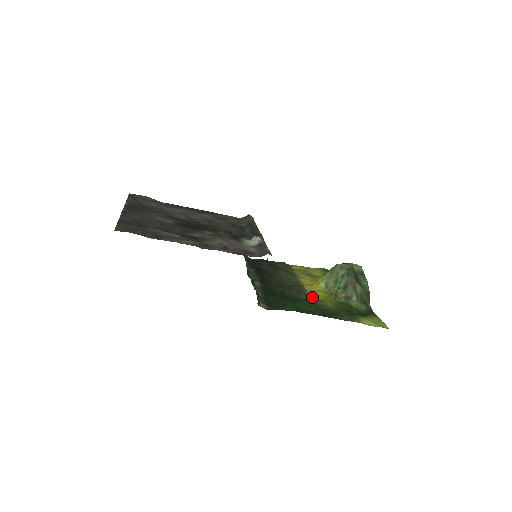
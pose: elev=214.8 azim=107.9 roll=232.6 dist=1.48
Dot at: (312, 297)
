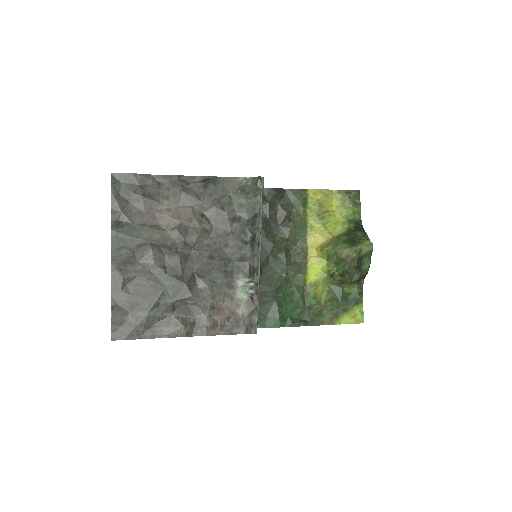
Dot at: (308, 276)
